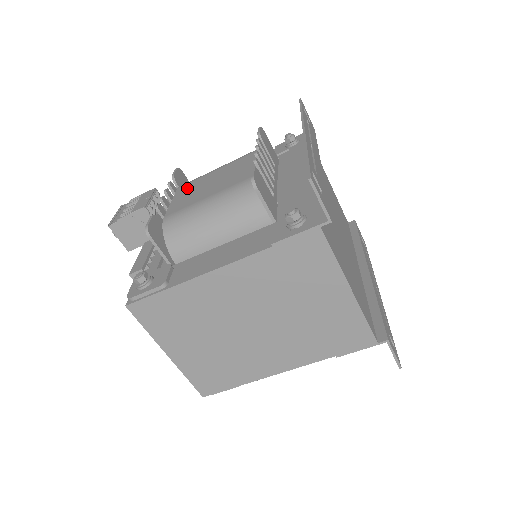
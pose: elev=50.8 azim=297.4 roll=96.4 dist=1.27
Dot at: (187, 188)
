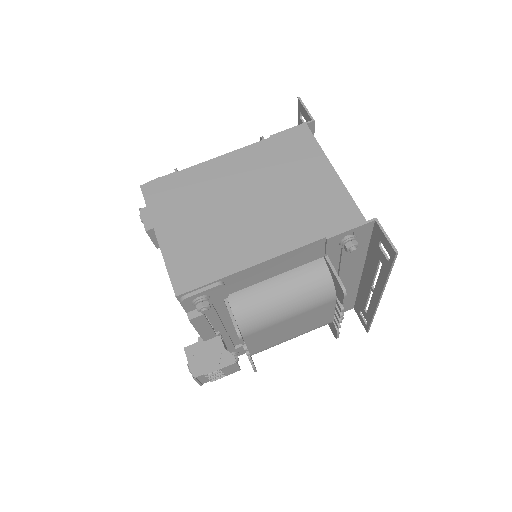
Dot at: occluded
